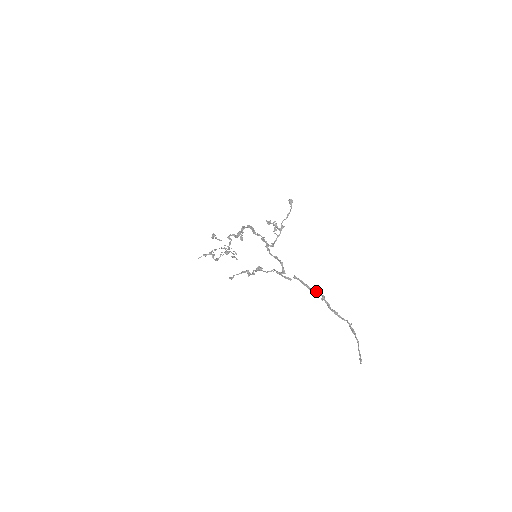
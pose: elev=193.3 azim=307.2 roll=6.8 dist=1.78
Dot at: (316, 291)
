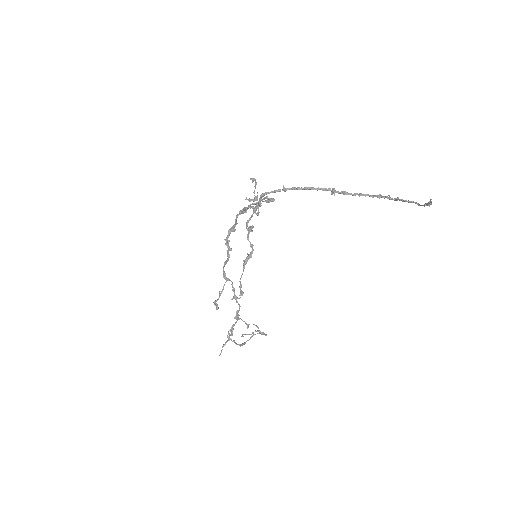
Dot at: (318, 188)
